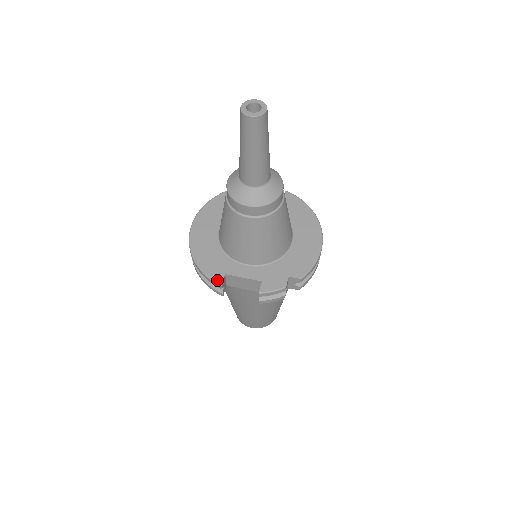
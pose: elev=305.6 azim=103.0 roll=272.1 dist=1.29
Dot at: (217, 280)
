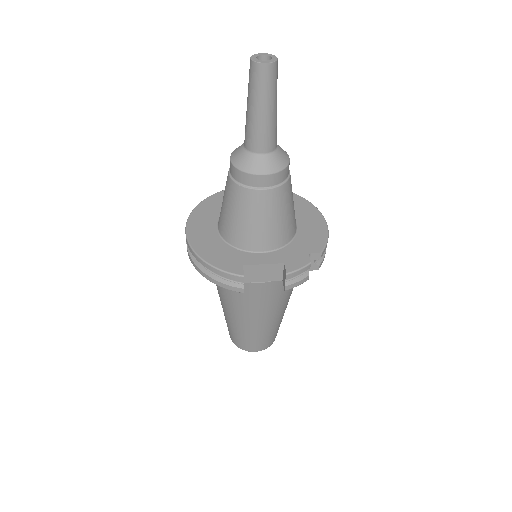
Dot at: (237, 272)
